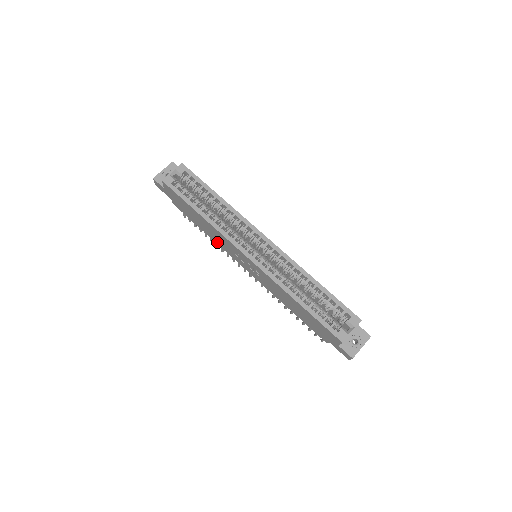
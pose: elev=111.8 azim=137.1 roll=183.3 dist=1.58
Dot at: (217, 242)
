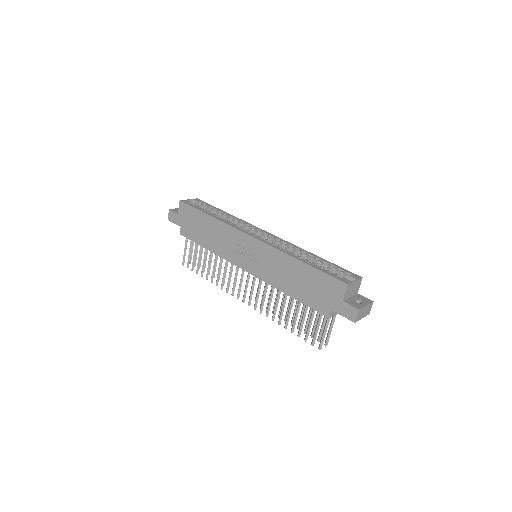
Dot at: (219, 251)
